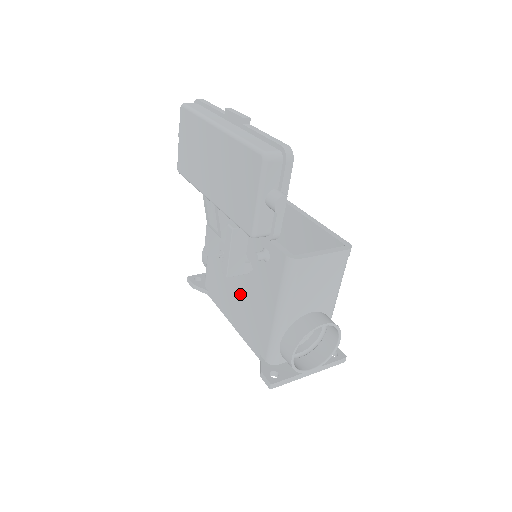
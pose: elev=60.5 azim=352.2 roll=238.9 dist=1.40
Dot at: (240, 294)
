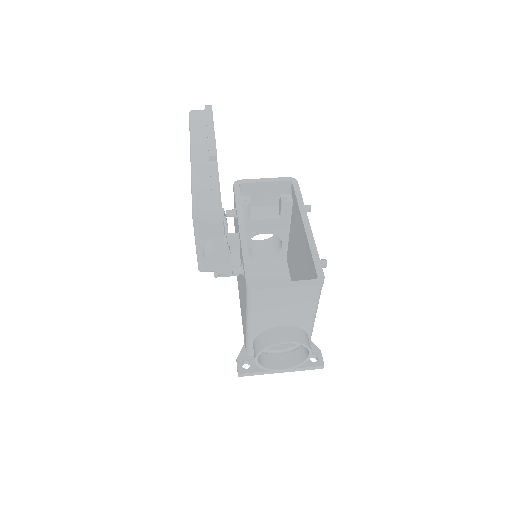
Dot at: (240, 285)
